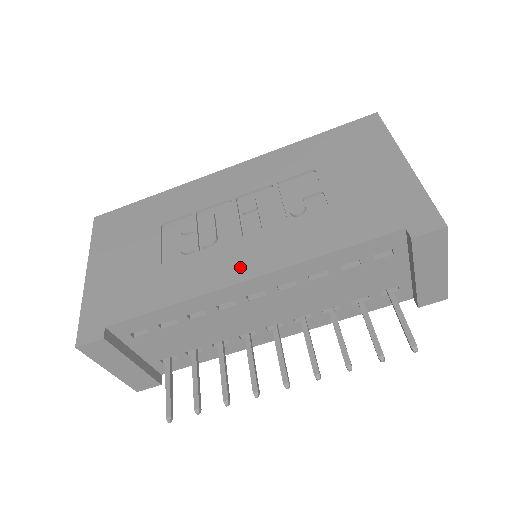
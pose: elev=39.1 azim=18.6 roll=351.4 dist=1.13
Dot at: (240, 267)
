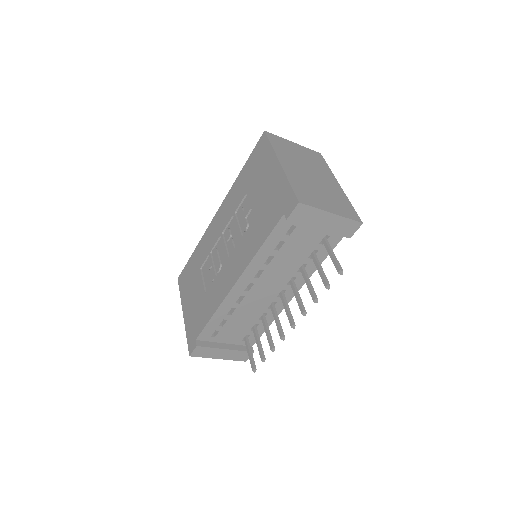
Dot at: (231, 278)
